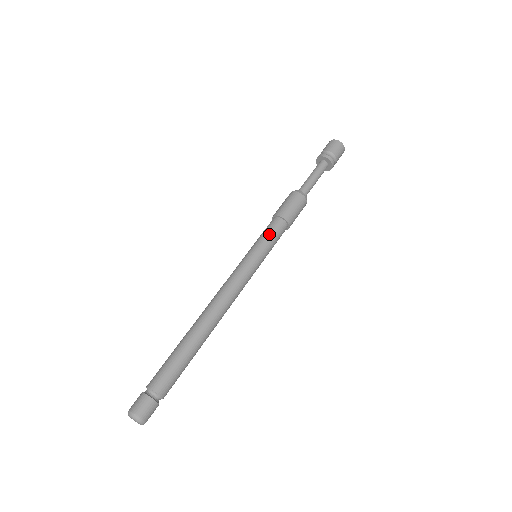
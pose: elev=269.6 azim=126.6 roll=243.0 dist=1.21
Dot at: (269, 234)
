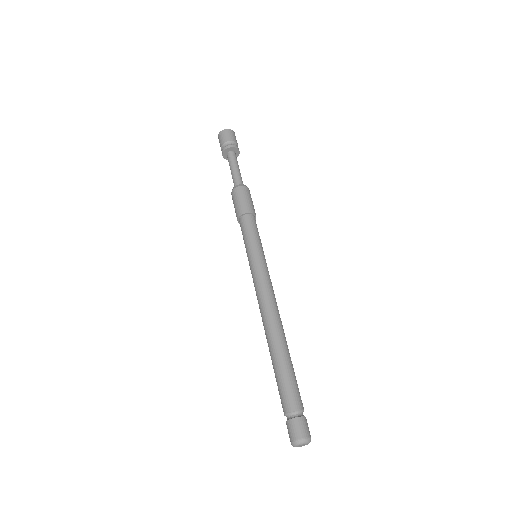
Dot at: (247, 234)
